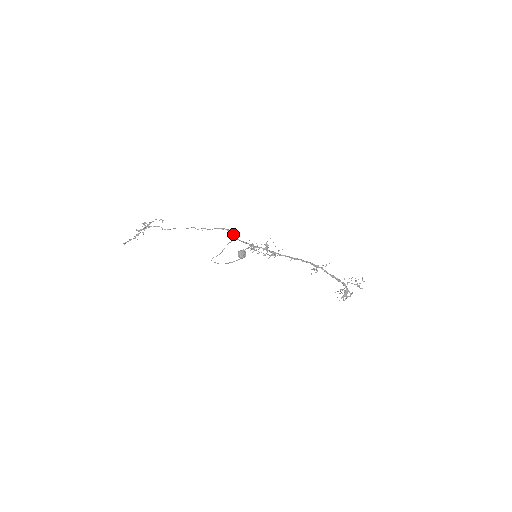
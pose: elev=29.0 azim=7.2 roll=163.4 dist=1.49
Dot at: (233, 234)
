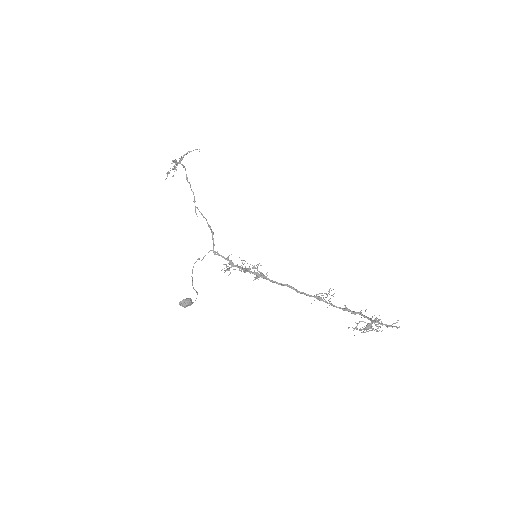
Dot at: (213, 242)
